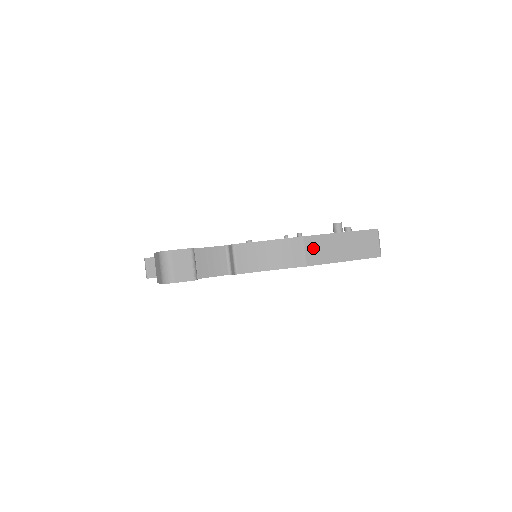
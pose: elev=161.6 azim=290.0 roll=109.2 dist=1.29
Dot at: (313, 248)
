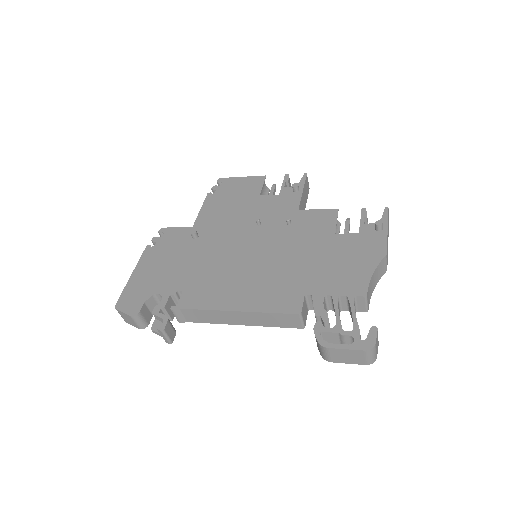
Dot at: occluded
